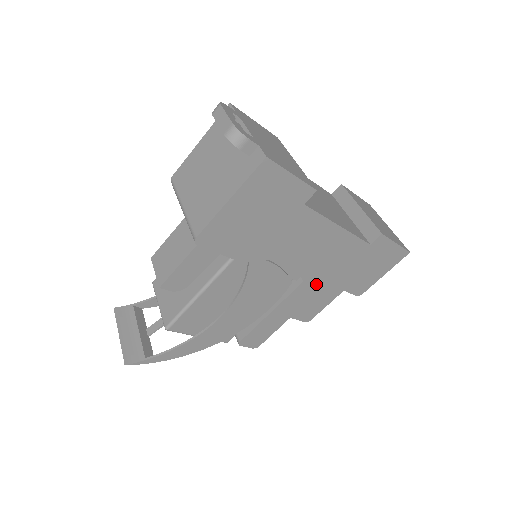
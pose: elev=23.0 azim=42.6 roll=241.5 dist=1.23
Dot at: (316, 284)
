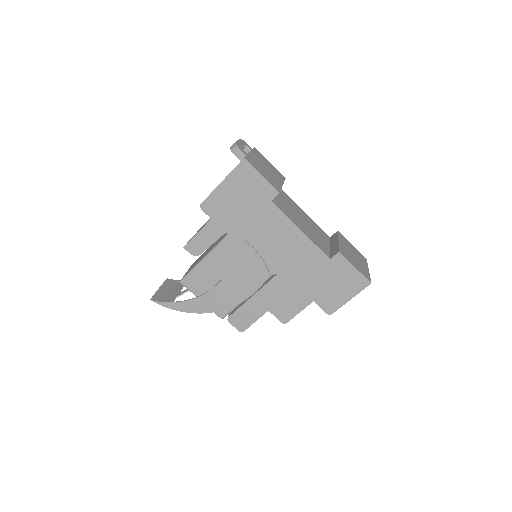
Dot at: (288, 282)
